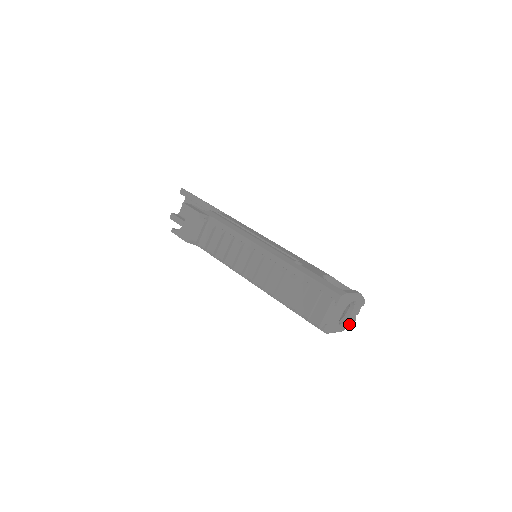
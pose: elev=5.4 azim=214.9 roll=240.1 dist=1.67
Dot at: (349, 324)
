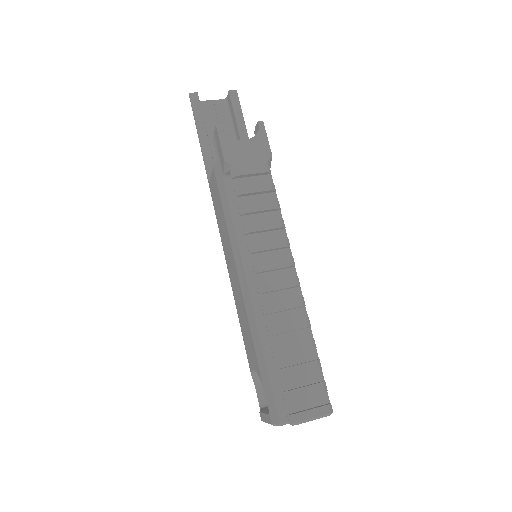
Dot at: occluded
